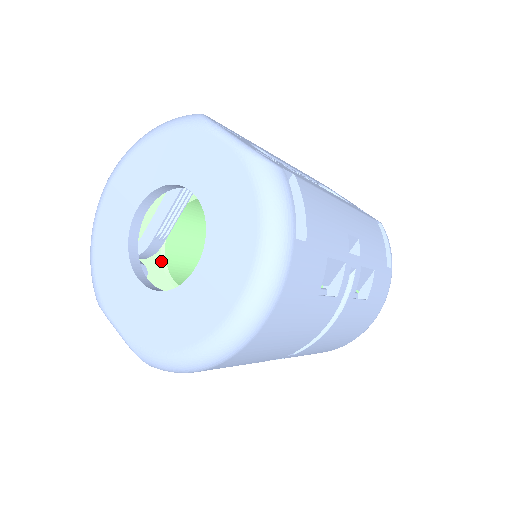
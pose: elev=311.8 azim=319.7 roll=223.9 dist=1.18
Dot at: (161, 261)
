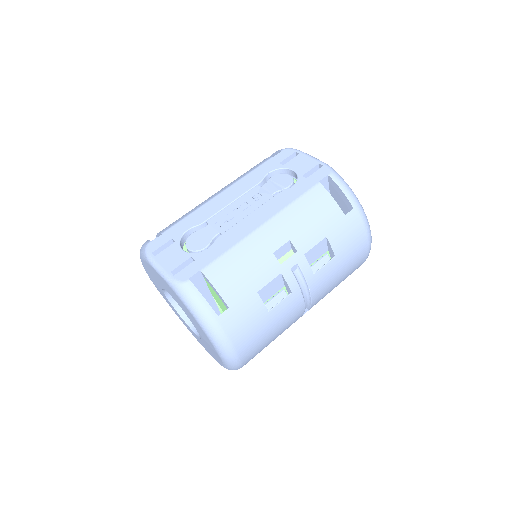
Dot at: occluded
